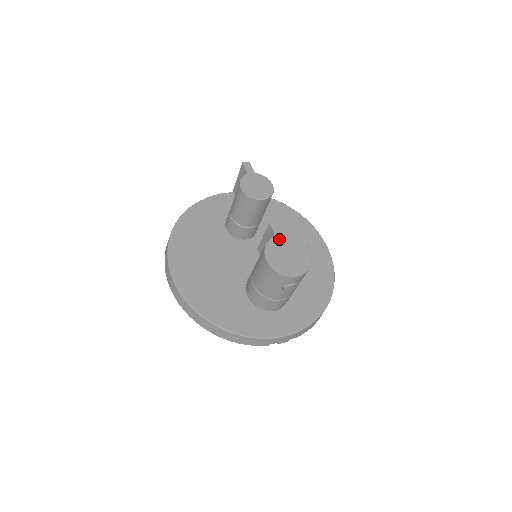
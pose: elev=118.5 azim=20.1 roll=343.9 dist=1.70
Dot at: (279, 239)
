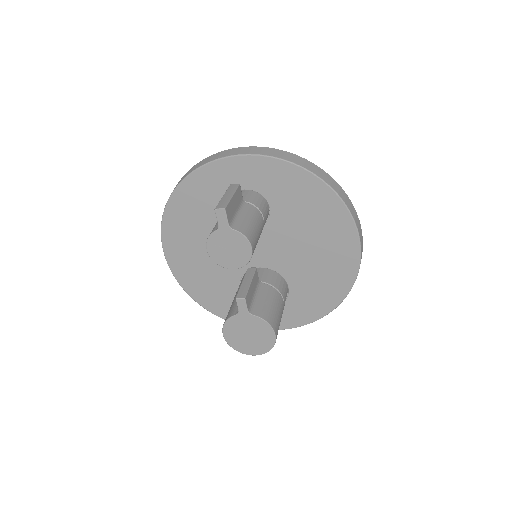
Dot at: (242, 318)
